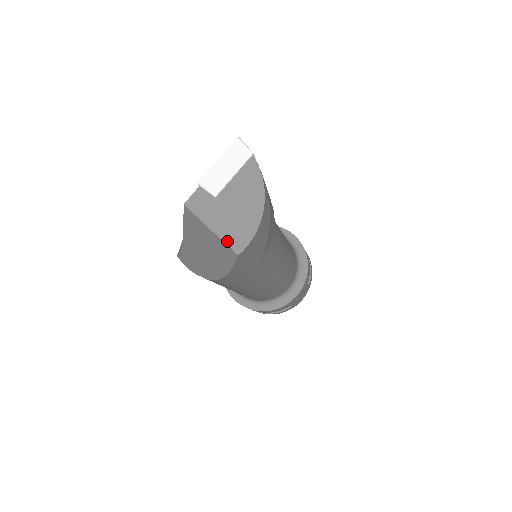
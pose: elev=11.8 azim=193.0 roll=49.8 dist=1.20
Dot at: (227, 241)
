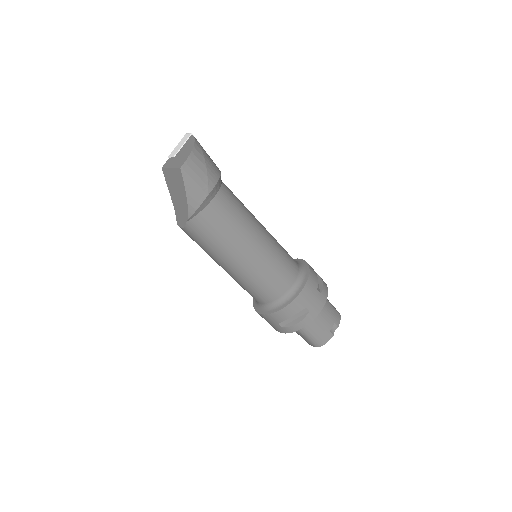
Dot at: (176, 167)
